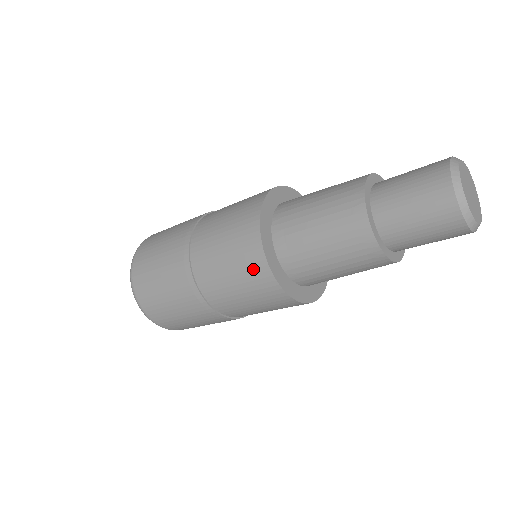
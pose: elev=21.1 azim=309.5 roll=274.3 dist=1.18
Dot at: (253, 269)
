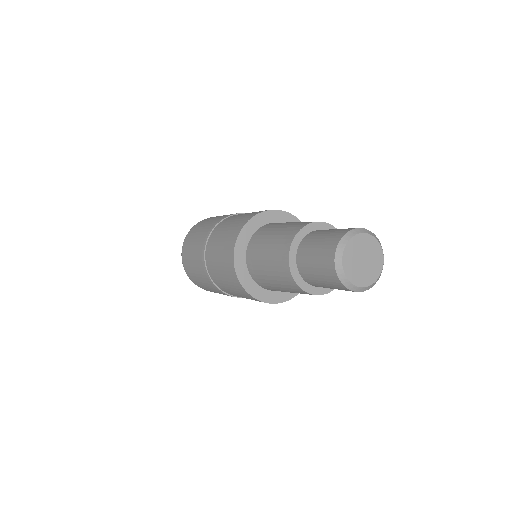
Dot at: (232, 279)
